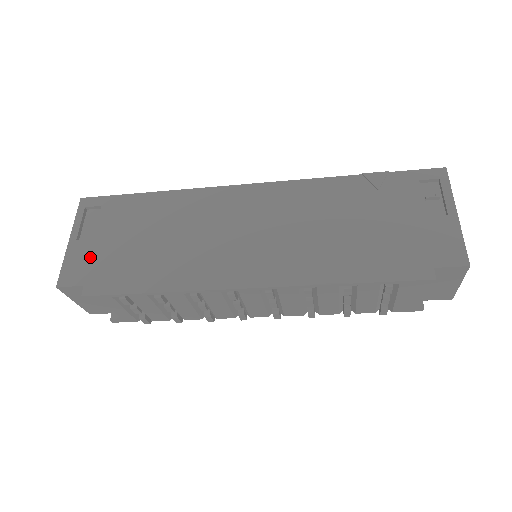
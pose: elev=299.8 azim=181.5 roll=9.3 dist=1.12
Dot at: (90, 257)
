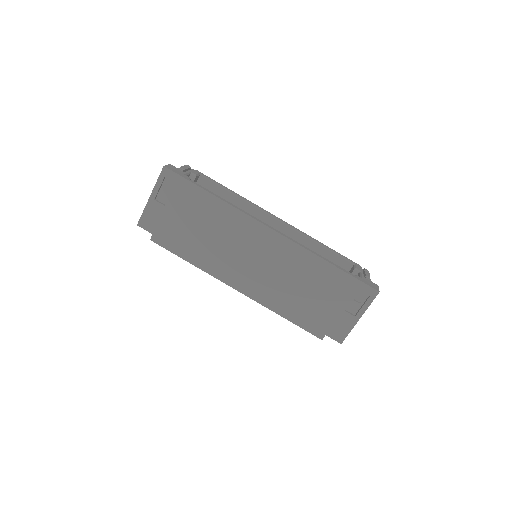
Dot at: (160, 218)
